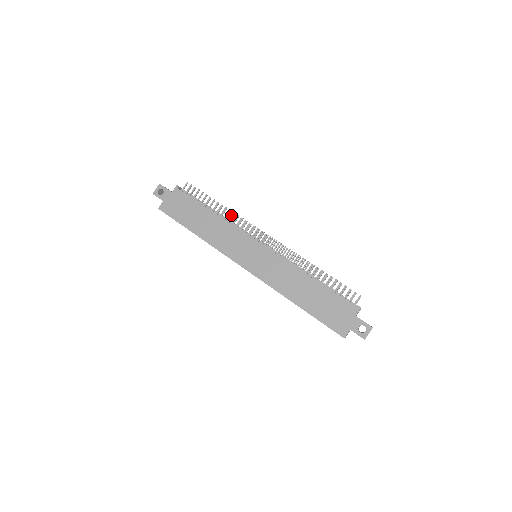
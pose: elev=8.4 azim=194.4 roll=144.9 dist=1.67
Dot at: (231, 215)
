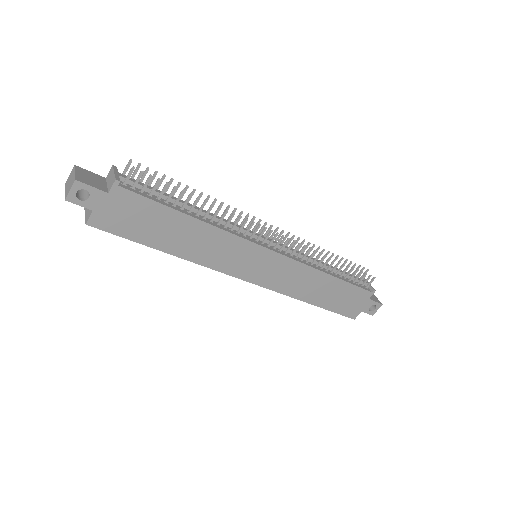
Dot at: occluded
